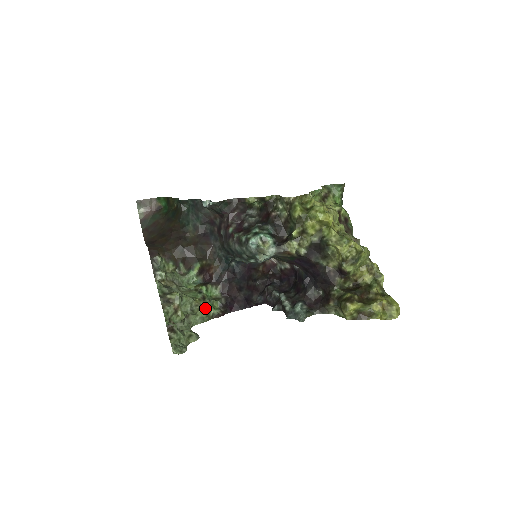
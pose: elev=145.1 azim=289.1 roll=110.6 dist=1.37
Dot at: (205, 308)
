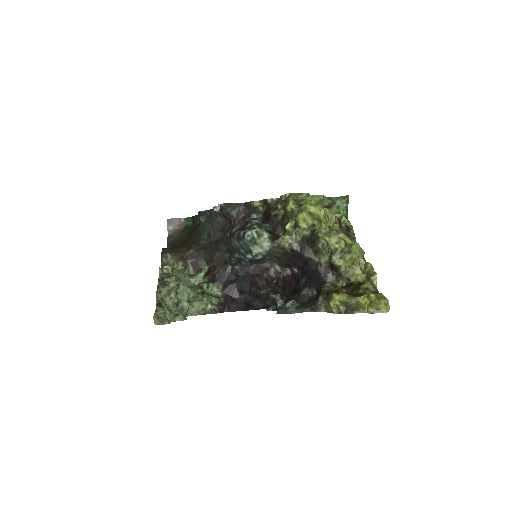
Dot at: (202, 301)
